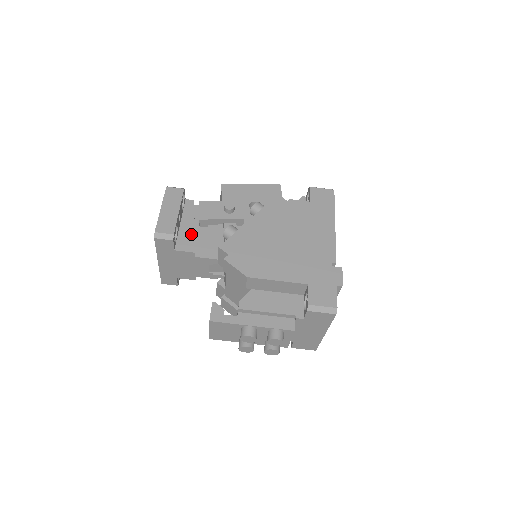
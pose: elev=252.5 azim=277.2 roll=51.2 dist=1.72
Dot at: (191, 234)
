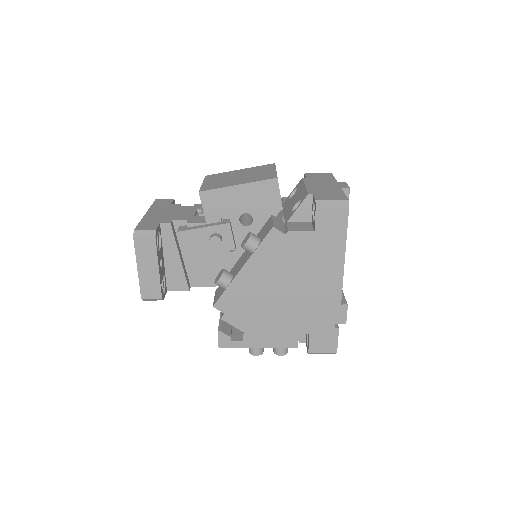
Dot at: (179, 270)
